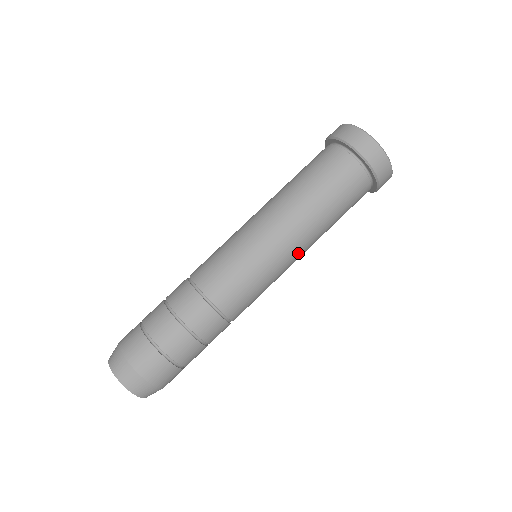
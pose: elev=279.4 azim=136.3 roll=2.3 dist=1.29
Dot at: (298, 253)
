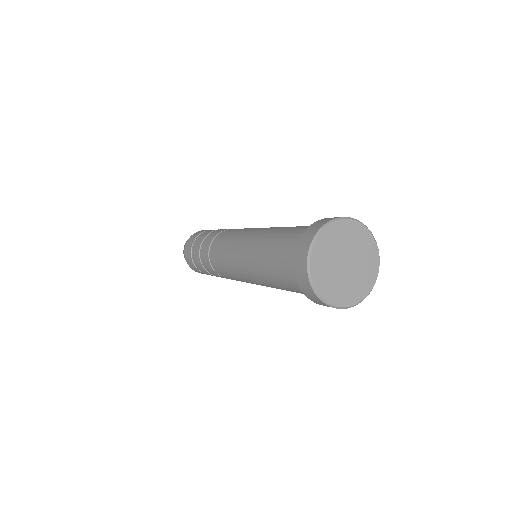
Dot at: (252, 279)
